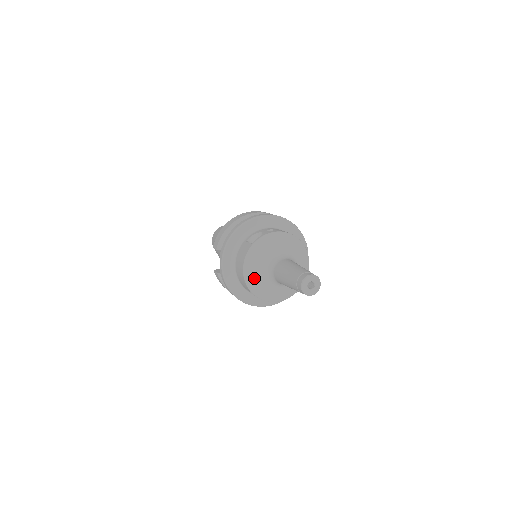
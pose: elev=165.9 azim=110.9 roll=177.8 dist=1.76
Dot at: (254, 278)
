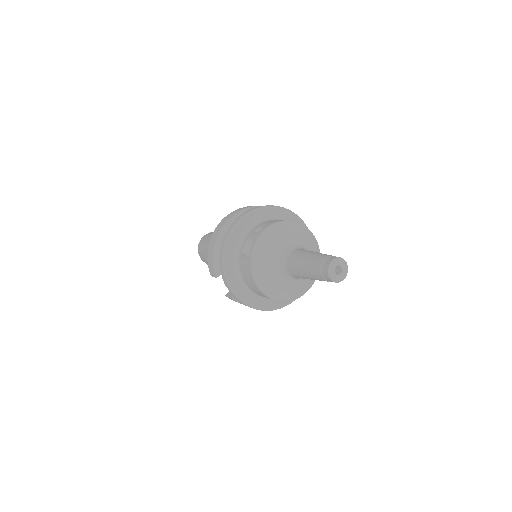
Dot at: (273, 288)
